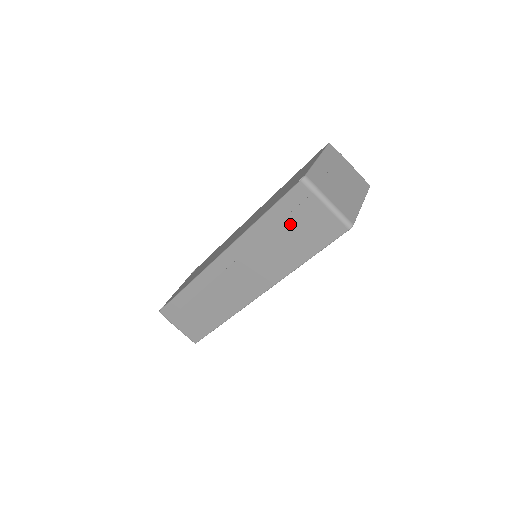
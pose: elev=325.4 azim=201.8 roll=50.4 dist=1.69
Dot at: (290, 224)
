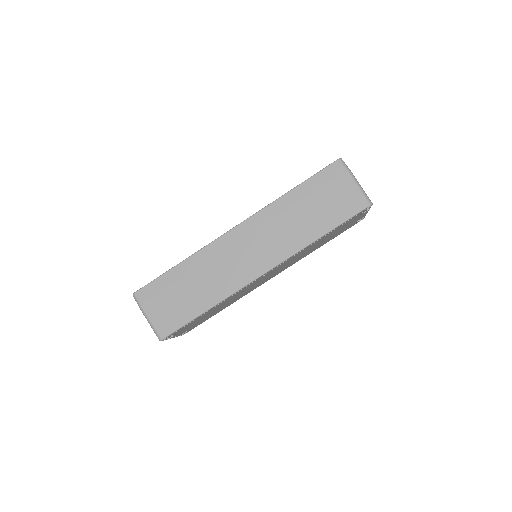
Dot at: (319, 196)
